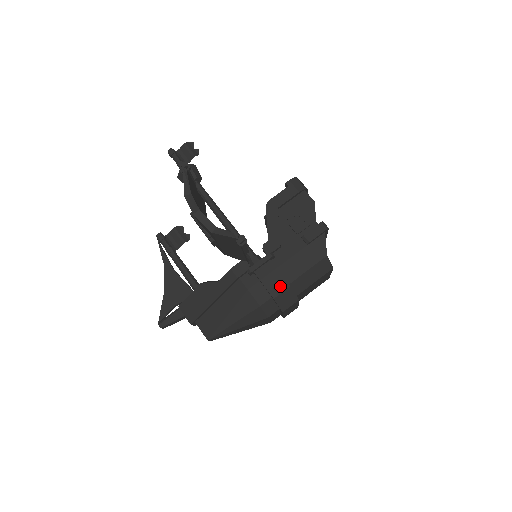
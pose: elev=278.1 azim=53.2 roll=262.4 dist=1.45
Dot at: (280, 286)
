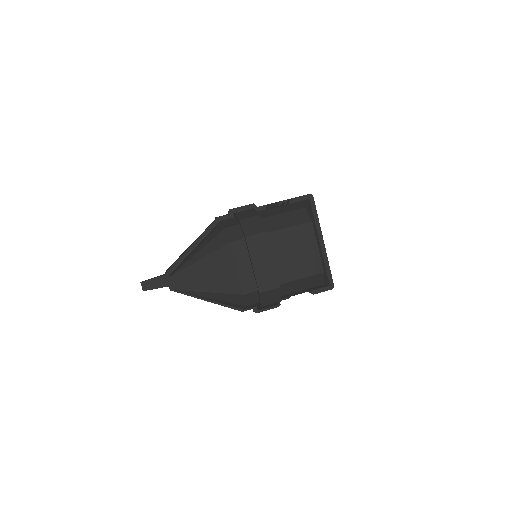
Dot at: (250, 215)
